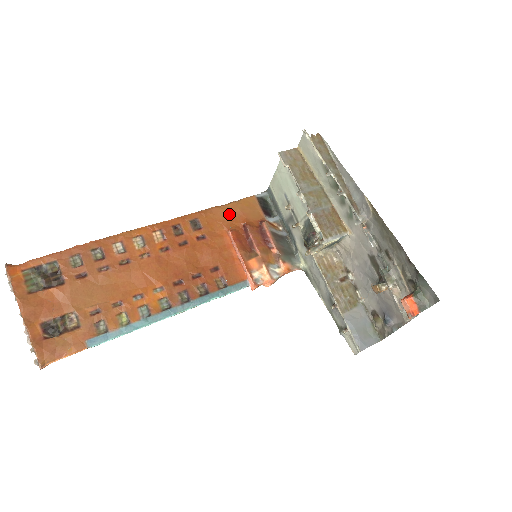
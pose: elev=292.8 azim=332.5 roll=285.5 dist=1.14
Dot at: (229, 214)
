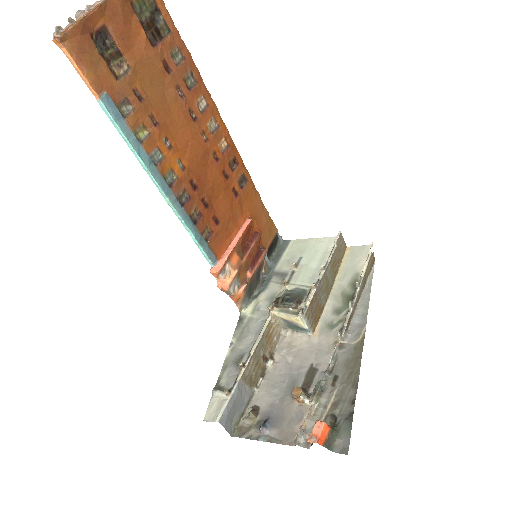
Dot at: (260, 212)
